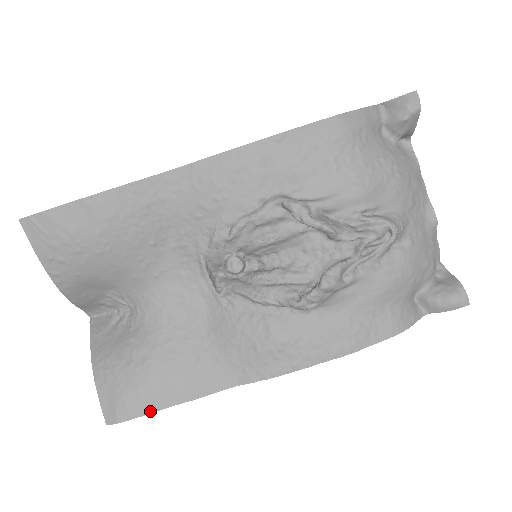
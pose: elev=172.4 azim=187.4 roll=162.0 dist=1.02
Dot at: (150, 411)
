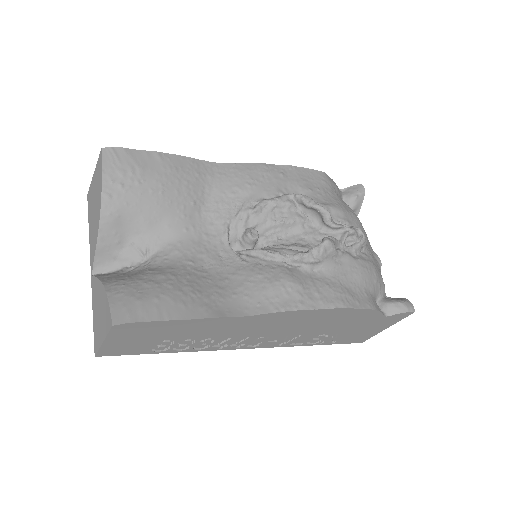
Dot at: (165, 318)
